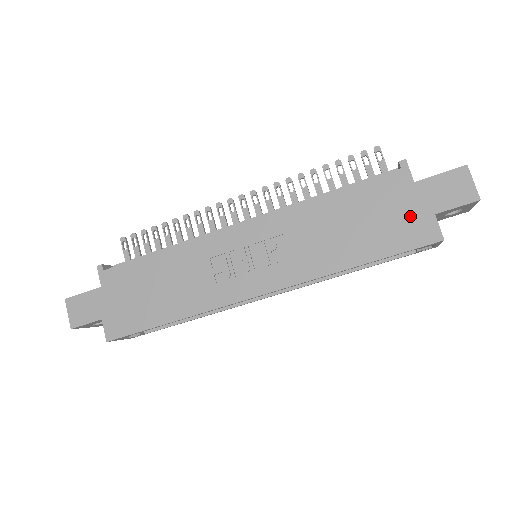
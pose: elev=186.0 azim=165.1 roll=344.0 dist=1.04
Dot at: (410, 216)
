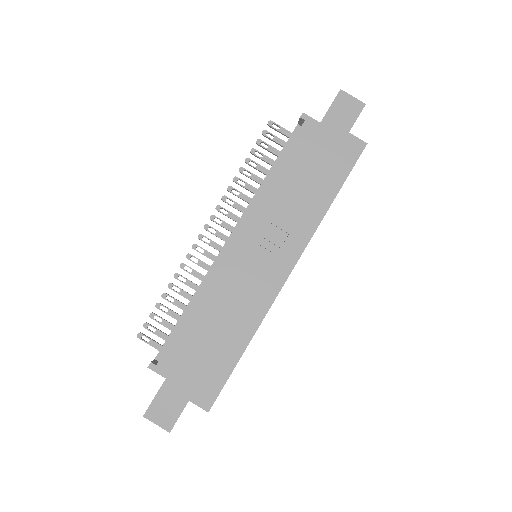
Dot at: (336, 145)
